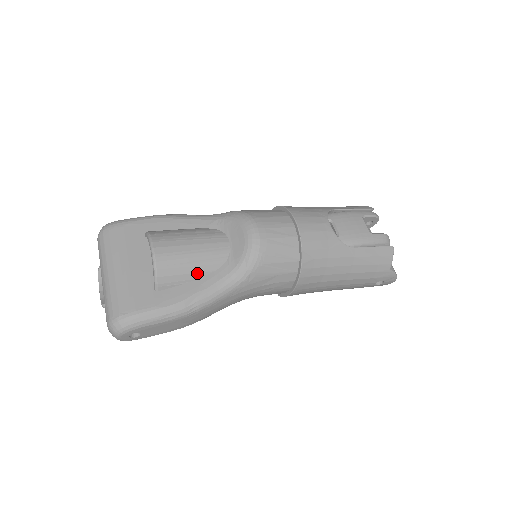
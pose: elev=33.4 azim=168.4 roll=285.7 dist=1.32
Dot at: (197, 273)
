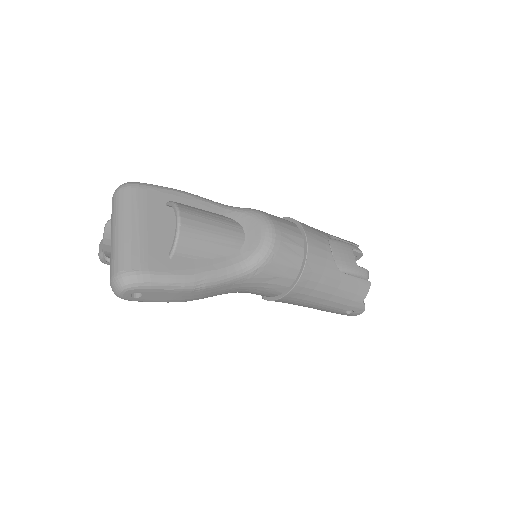
Dot at: (212, 253)
